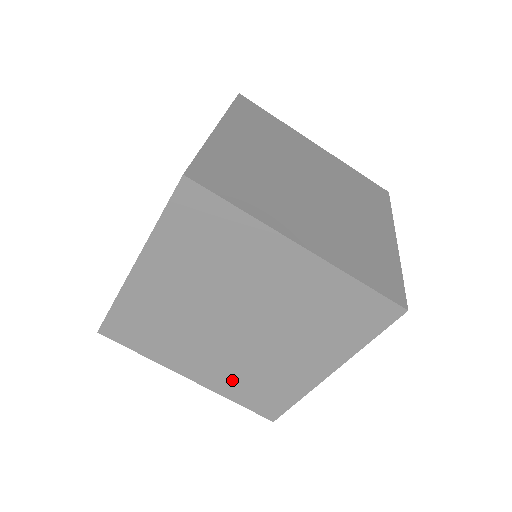
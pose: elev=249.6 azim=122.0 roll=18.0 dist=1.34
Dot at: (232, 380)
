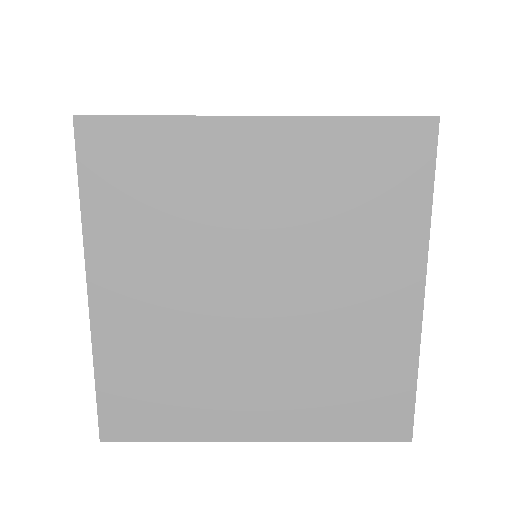
Dot at: occluded
